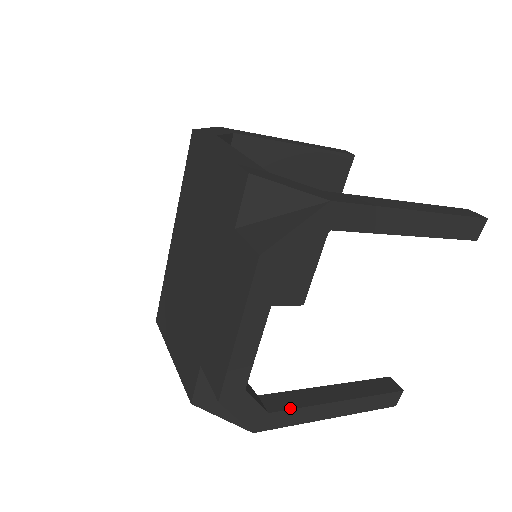
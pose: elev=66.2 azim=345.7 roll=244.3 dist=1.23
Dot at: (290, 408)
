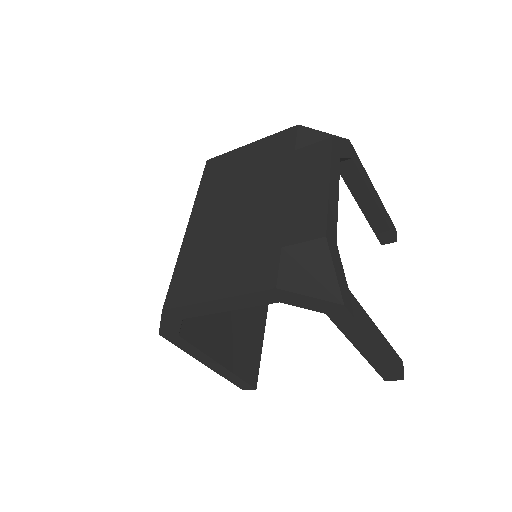
Dot at: (357, 302)
